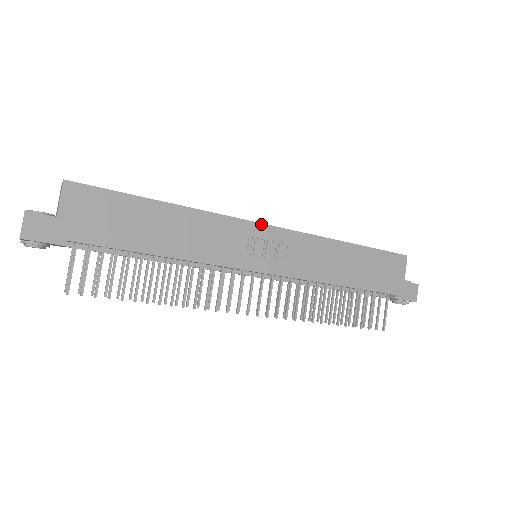
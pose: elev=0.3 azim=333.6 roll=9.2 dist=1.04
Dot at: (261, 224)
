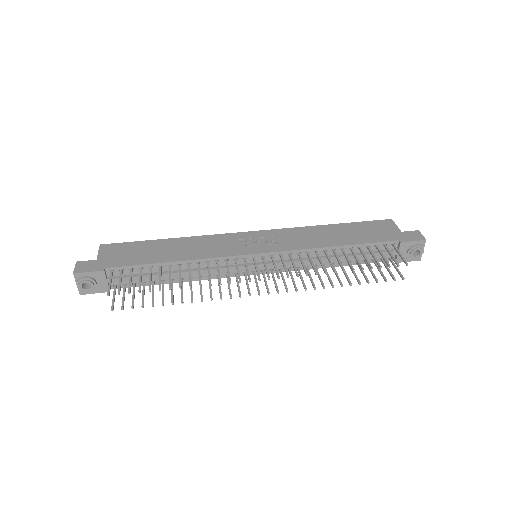
Dot at: (246, 232)
